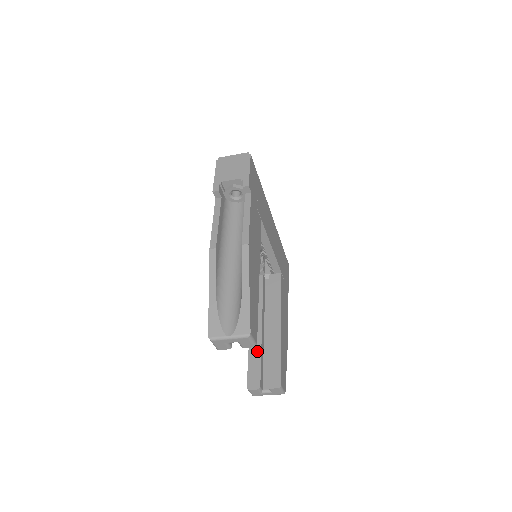
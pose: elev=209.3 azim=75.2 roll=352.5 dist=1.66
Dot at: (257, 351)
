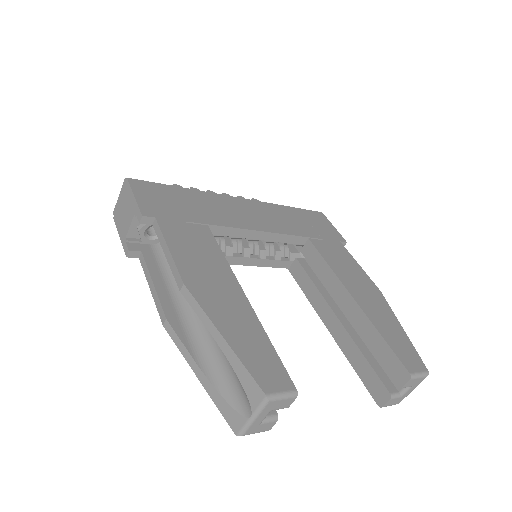
Dot at: (354, 351)
